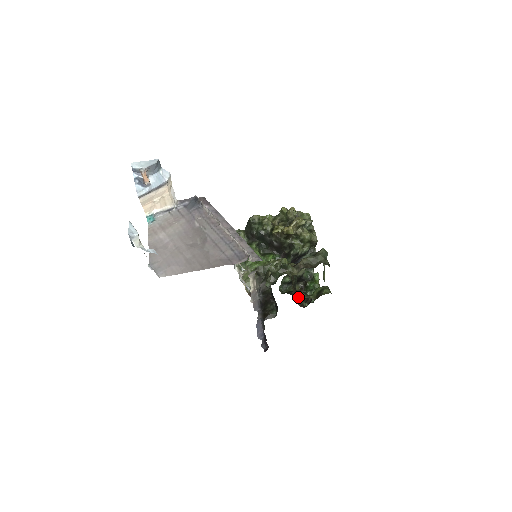
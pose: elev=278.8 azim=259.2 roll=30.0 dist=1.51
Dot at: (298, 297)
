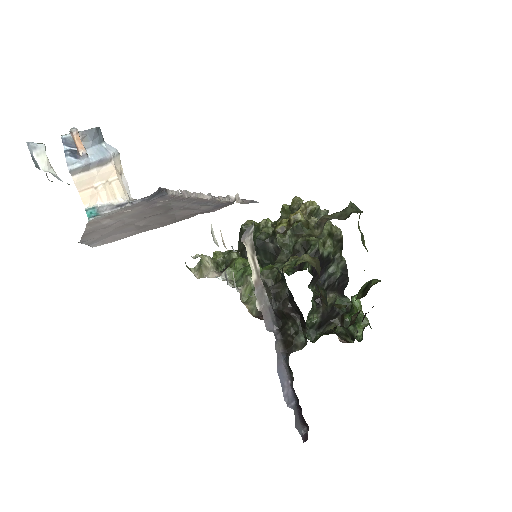
Dot at: (336, 332)
